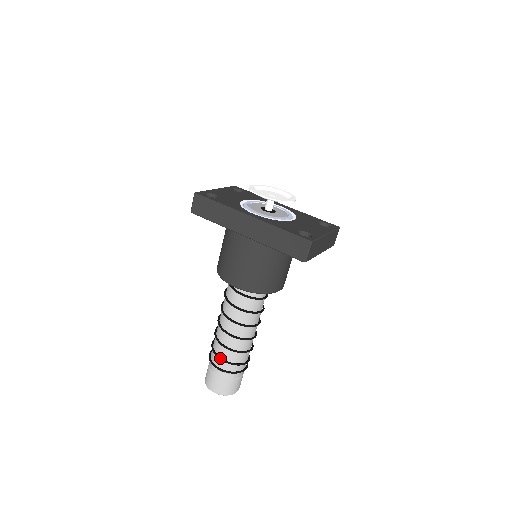
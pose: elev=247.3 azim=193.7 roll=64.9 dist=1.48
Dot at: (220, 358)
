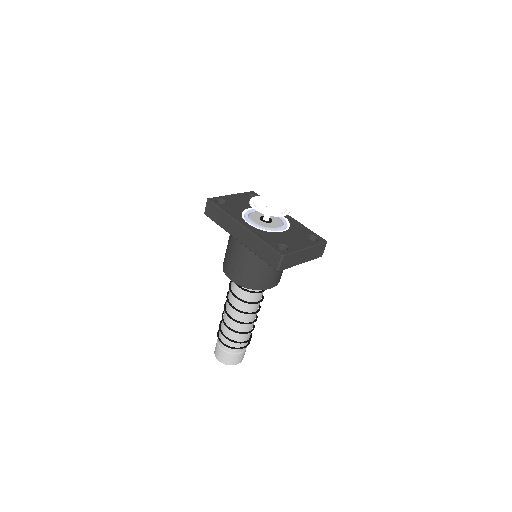
Dot at: (223, 334)
